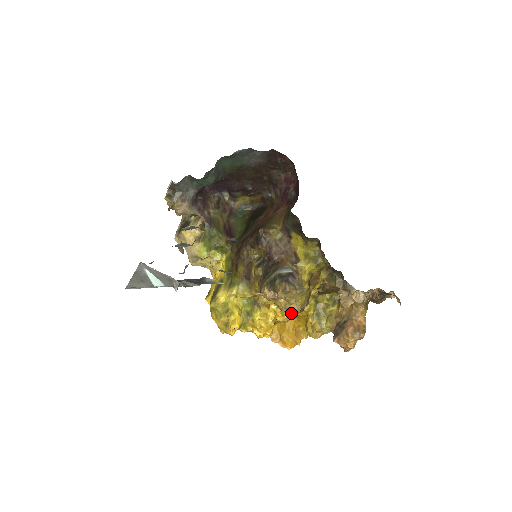
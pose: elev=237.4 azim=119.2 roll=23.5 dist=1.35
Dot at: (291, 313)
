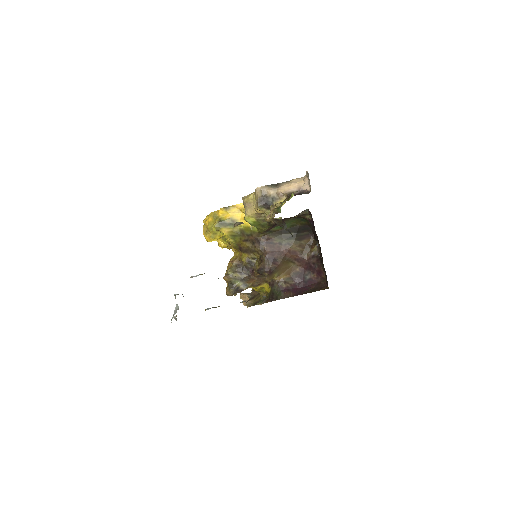
Dot at: occluded
